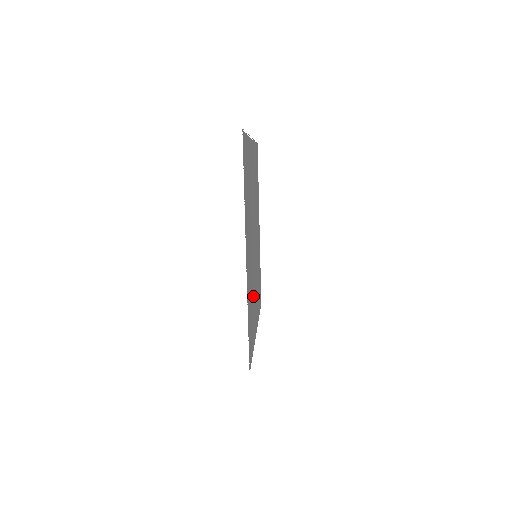
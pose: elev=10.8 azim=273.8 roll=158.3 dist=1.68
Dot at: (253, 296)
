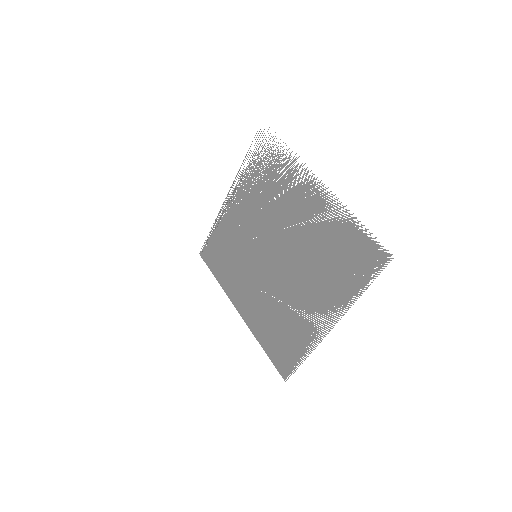
Dot at: (270, 308)
